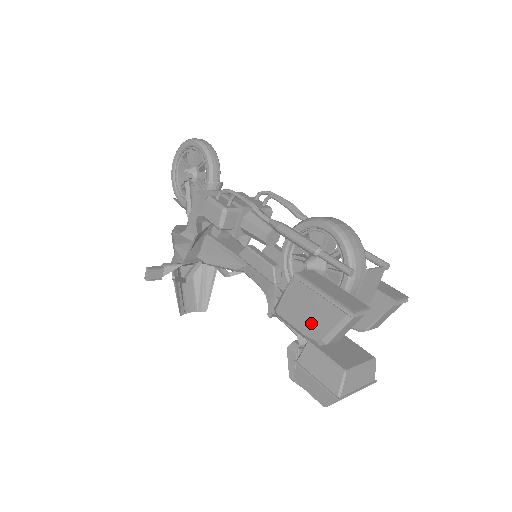
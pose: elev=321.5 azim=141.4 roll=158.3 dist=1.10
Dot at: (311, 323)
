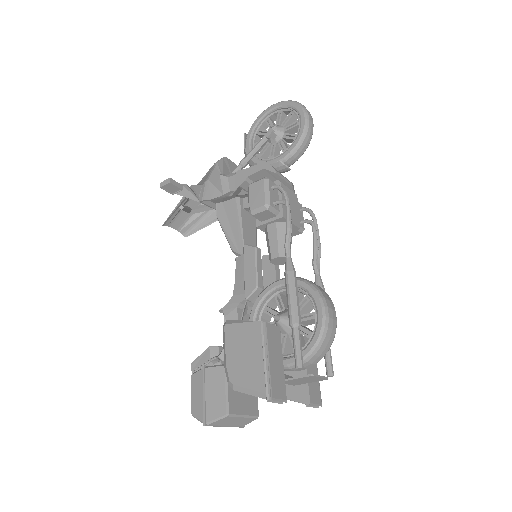
Dot at: (239, 365)
